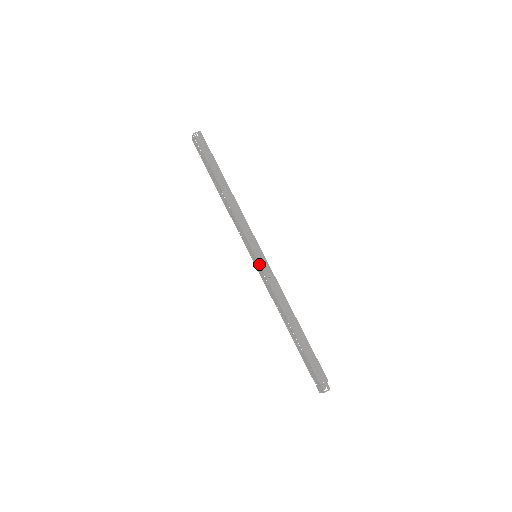
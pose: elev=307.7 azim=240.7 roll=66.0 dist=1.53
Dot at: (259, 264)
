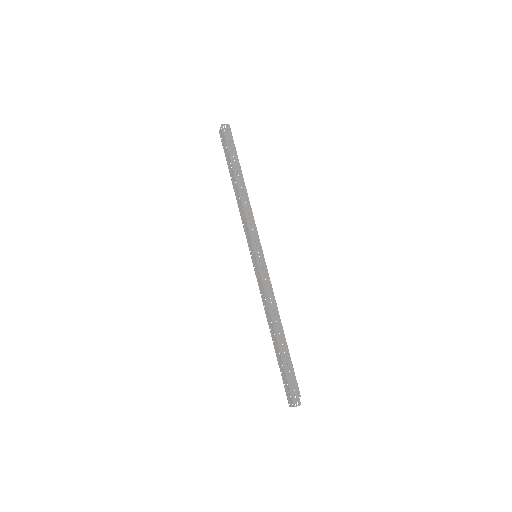
Dot at: (257, 264)
